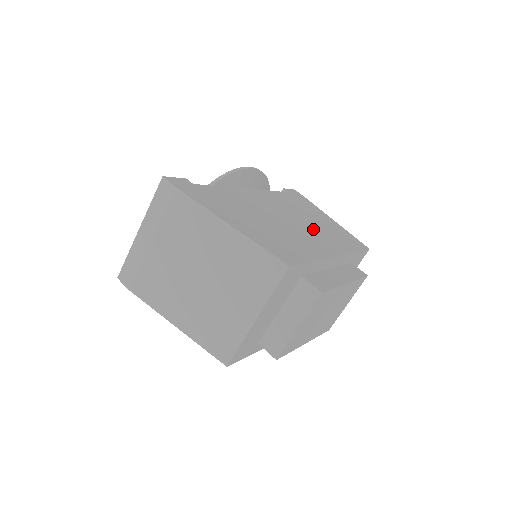
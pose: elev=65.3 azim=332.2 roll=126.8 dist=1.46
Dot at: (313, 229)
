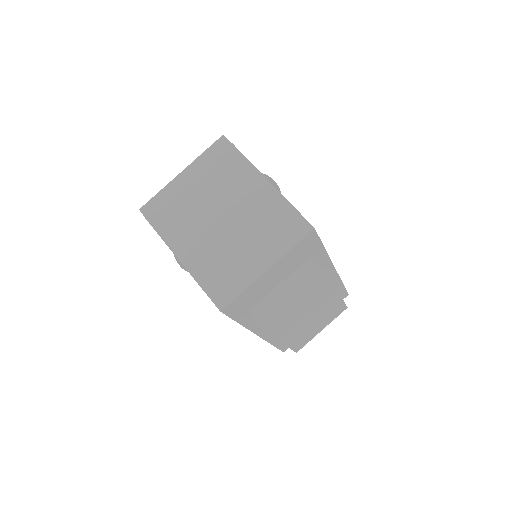
Dot at: occluded
